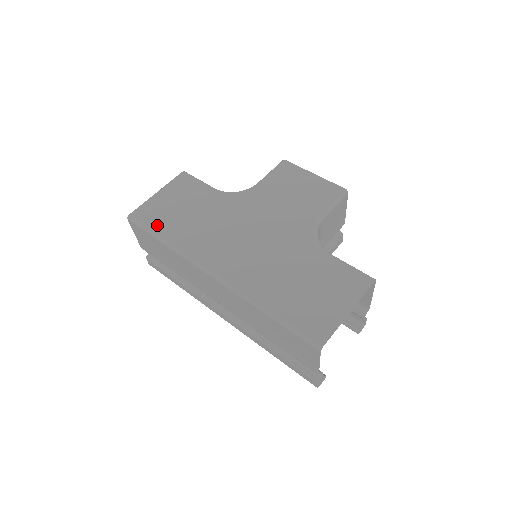
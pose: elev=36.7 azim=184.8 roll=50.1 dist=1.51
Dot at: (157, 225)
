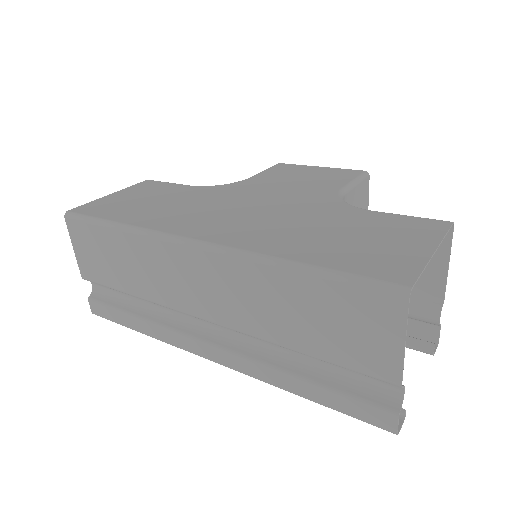
Dot at: (108, 214)
